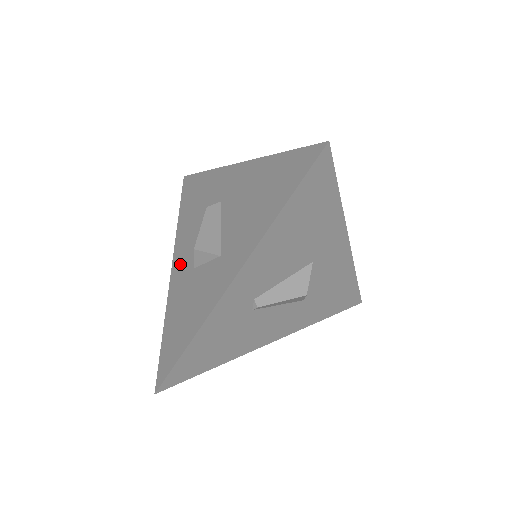
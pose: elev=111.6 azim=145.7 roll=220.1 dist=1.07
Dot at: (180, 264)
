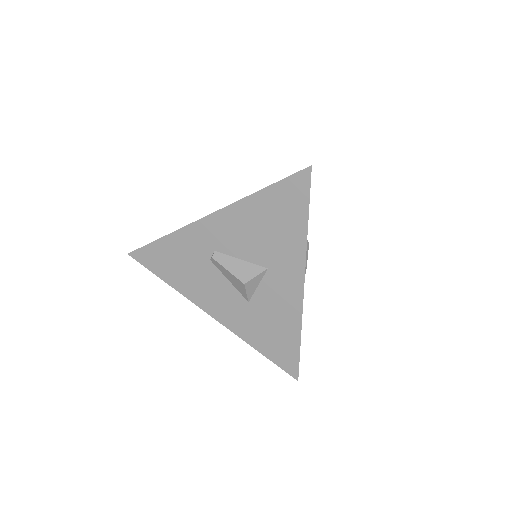
Dot at: occluded
